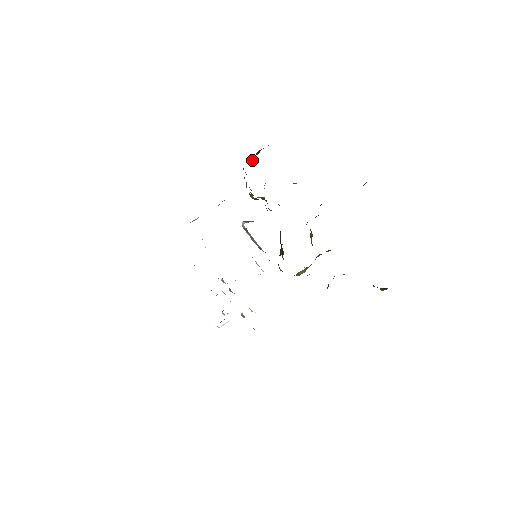
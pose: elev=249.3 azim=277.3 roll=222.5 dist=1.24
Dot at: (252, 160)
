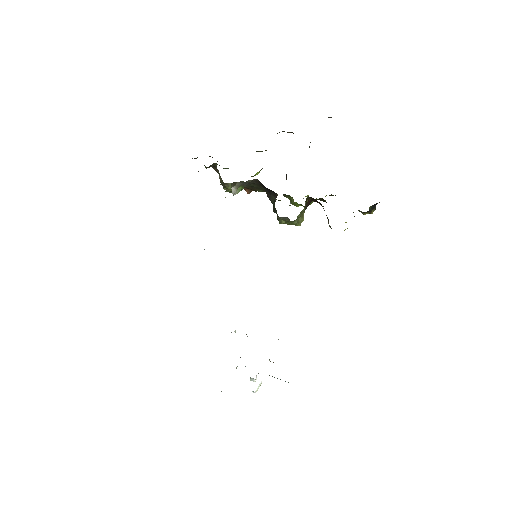
Dot at: occluded
